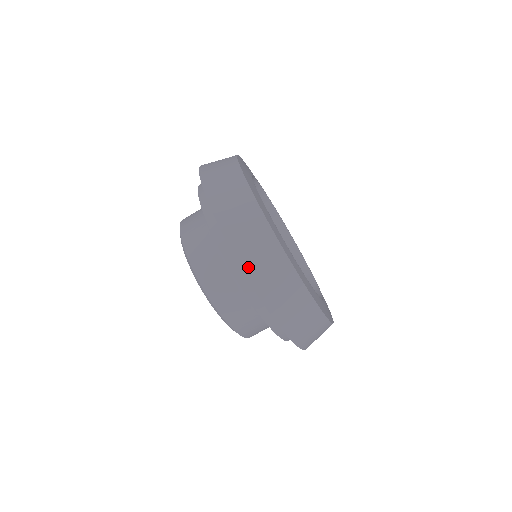
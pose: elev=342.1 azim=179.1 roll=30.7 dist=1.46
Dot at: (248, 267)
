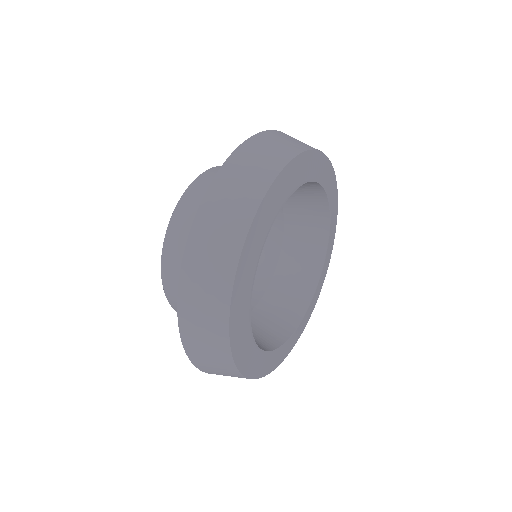
Dot at: (197, 232)
